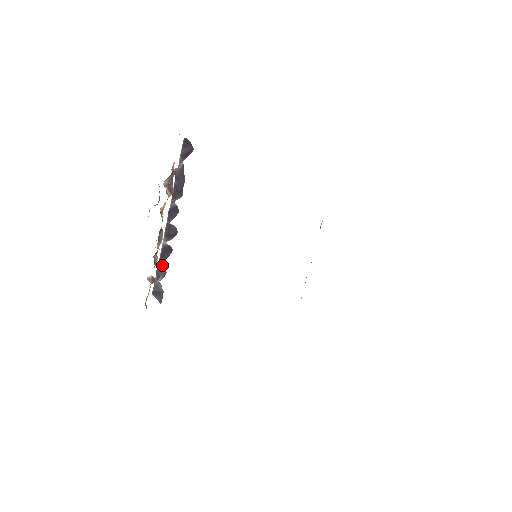
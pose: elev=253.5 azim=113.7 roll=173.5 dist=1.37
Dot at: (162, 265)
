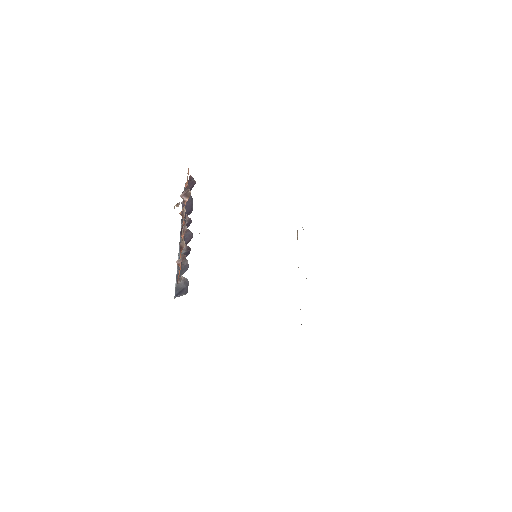
Dot at: (183, 266)
